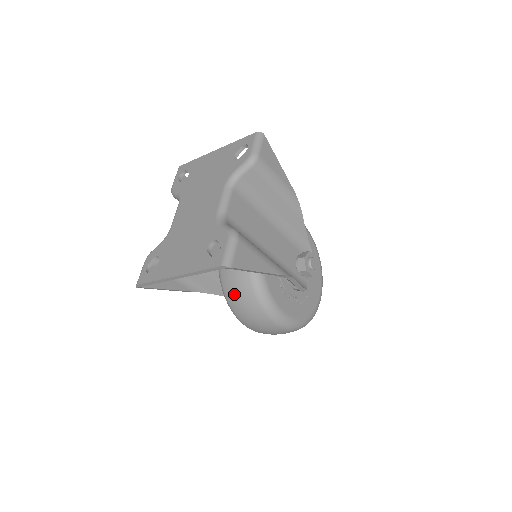
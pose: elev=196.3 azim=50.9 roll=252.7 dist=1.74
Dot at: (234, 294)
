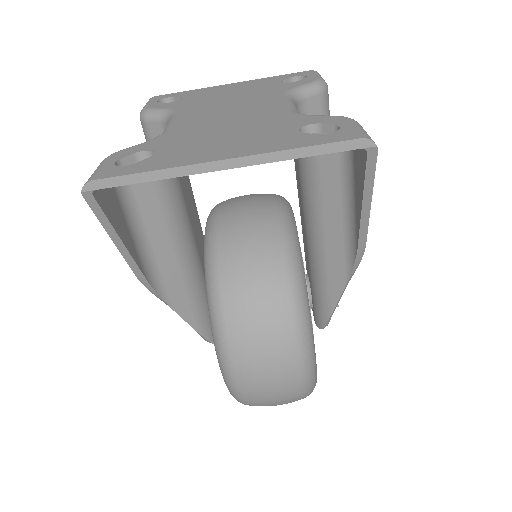
Dot at: (245, 288)
